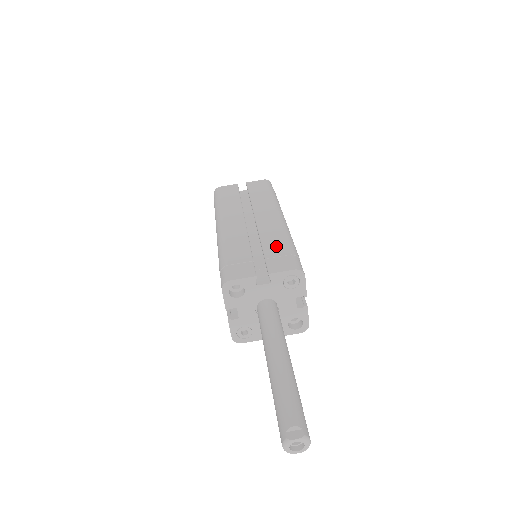
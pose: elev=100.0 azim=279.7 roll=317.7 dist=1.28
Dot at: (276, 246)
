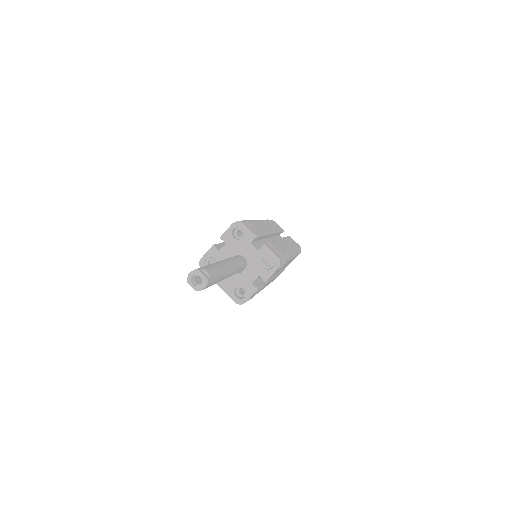
Dot at: (279, 248)
